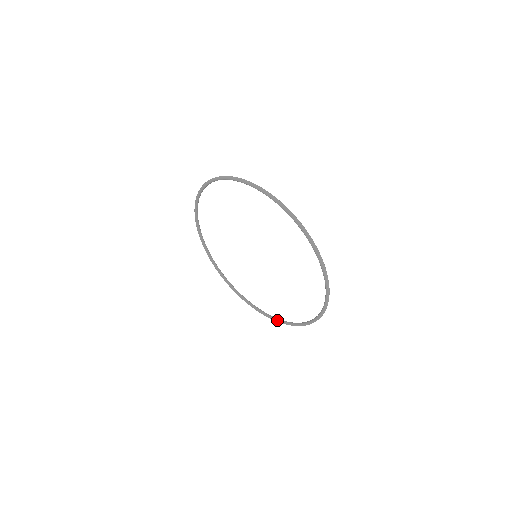
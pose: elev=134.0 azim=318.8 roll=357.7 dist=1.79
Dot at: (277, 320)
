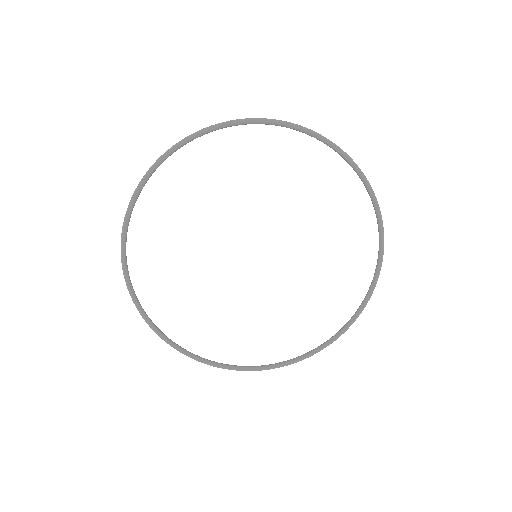
Dot at: (271, 366)
